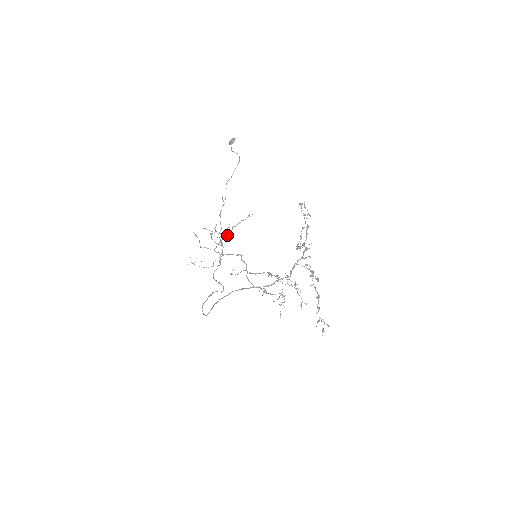
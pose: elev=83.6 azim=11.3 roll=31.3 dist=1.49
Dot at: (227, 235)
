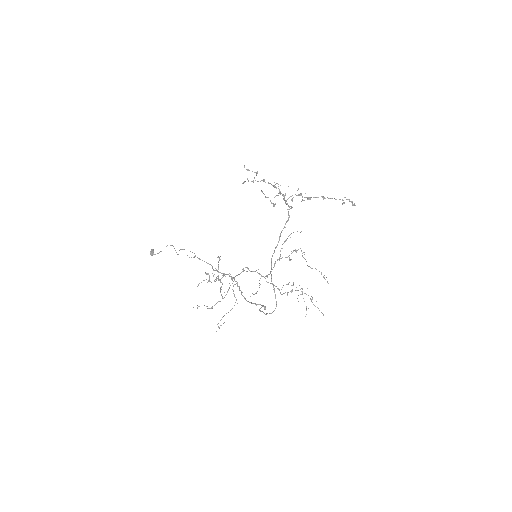
Dot at: (220, 281)
